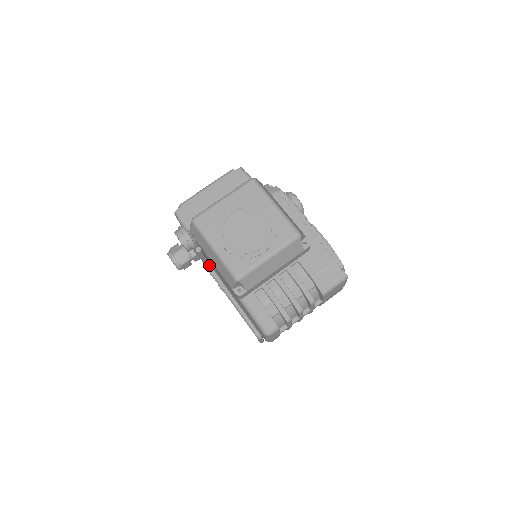
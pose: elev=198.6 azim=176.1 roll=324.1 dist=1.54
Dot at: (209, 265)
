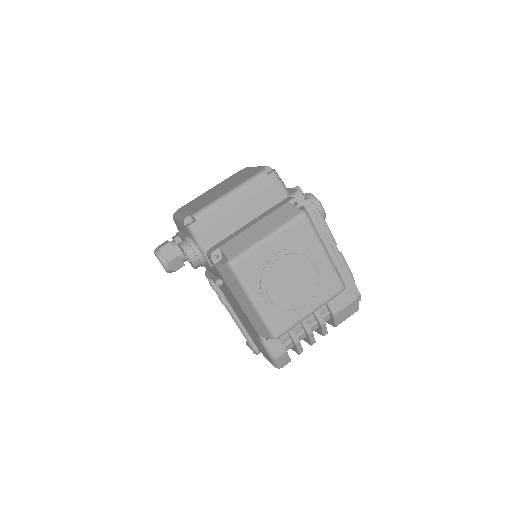
Dot at: occluded
